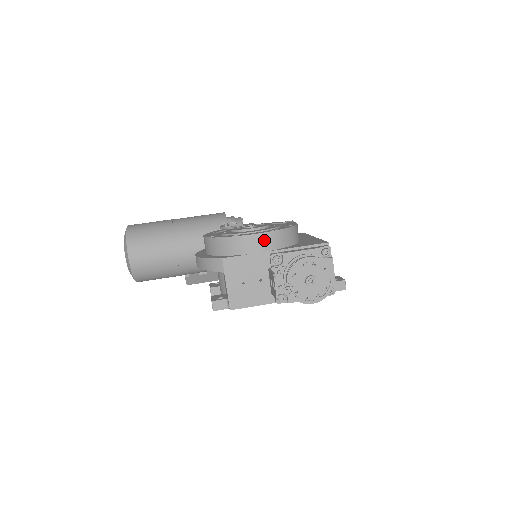
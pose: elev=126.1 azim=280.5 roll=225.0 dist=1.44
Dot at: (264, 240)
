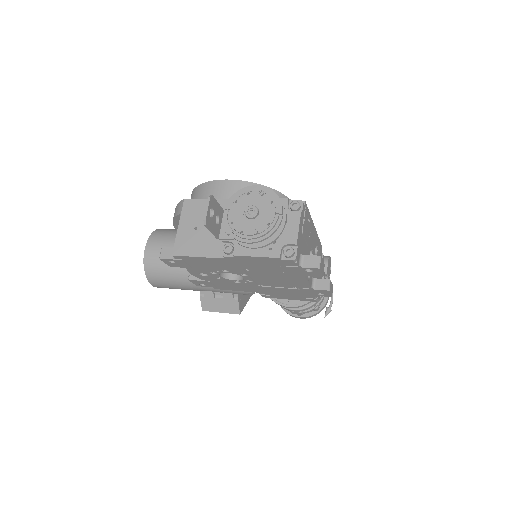
Dot at: (233, 187)
